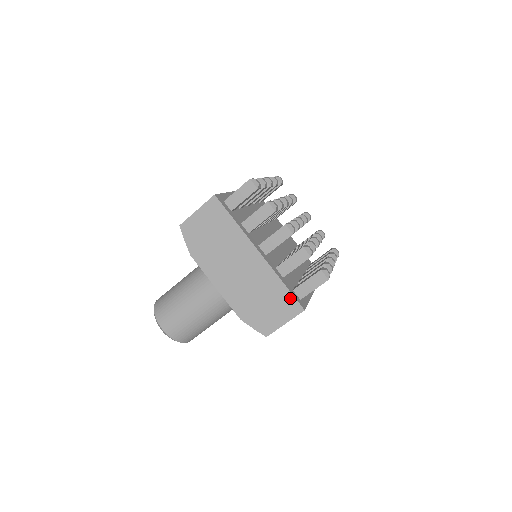
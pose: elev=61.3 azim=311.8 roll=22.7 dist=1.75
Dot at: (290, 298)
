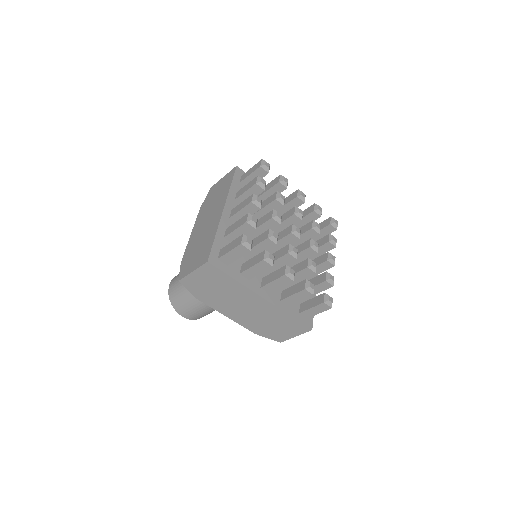
Dot at: (298, 324)
